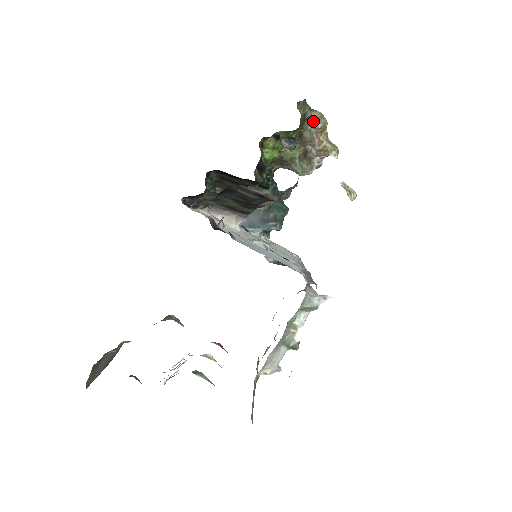
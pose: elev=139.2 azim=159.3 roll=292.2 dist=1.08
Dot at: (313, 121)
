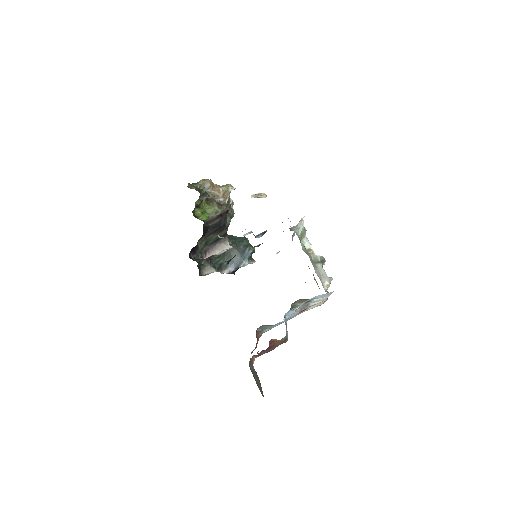
Dot at: occluded
